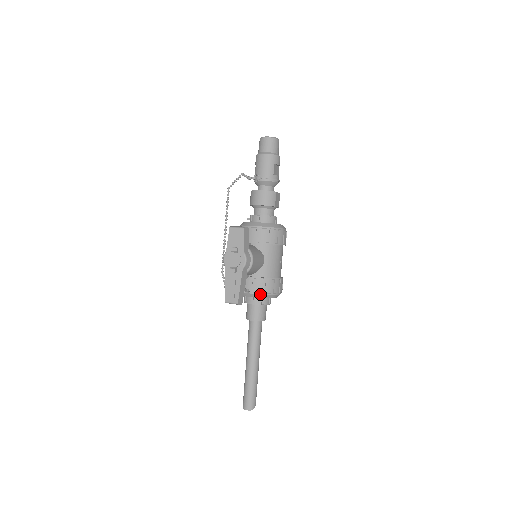
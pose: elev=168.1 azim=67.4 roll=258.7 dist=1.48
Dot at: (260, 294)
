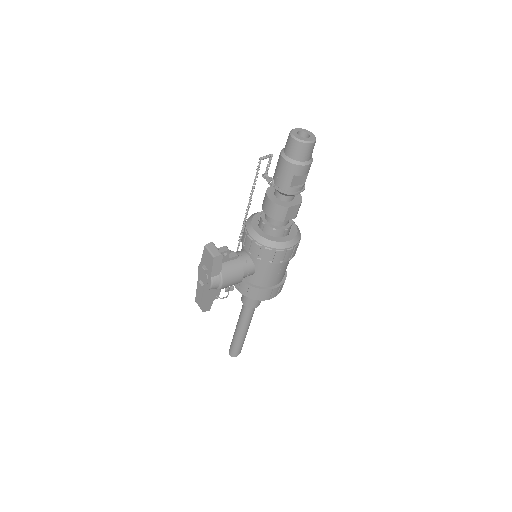
Dot at: occluded
